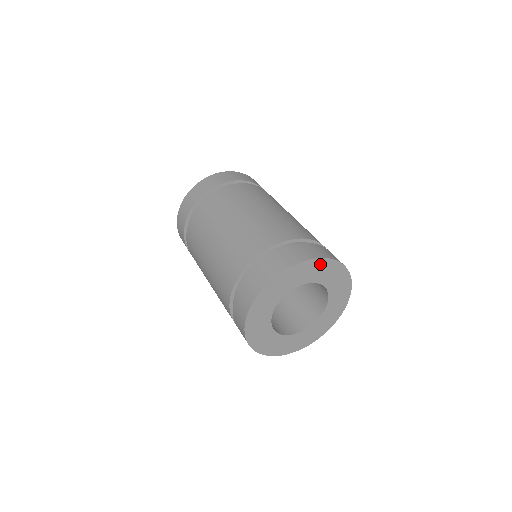
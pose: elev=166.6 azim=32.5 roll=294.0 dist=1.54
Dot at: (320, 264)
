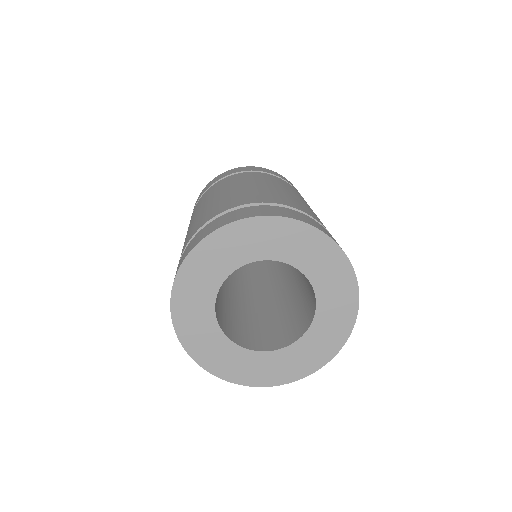
Dot at: (343, 272)
